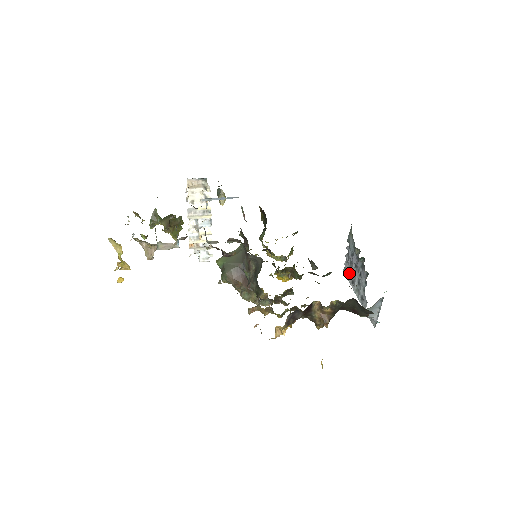
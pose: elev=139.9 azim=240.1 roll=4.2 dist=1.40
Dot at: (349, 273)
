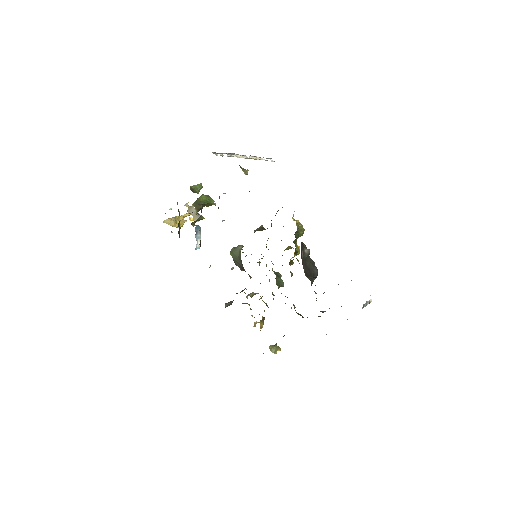
Dot at: occluded
